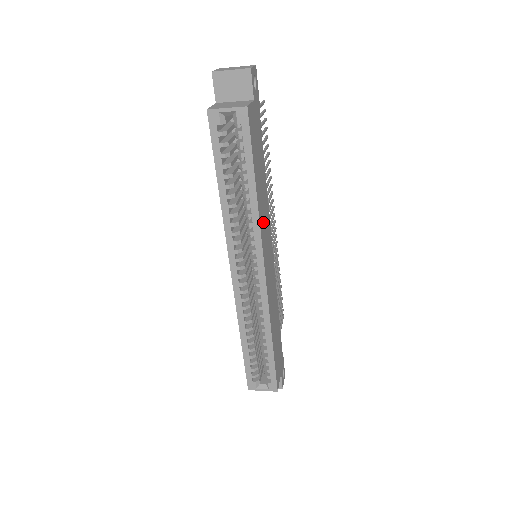
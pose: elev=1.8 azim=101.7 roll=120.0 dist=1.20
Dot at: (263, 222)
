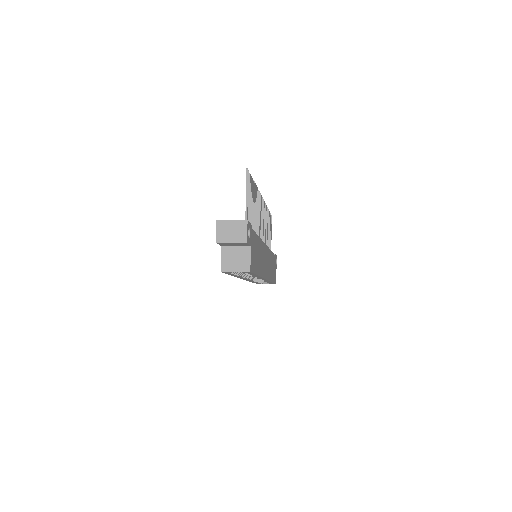
Dot at: (262, 265)
